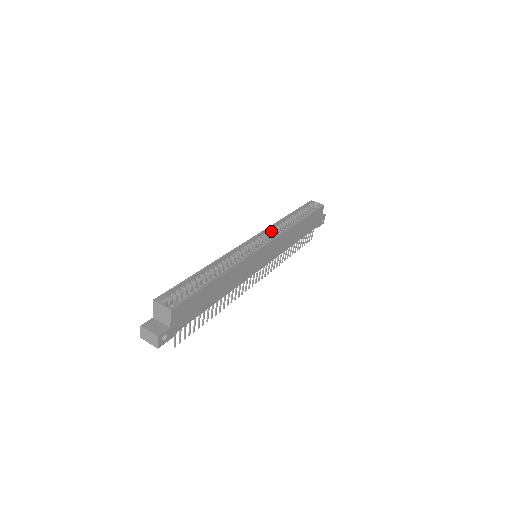
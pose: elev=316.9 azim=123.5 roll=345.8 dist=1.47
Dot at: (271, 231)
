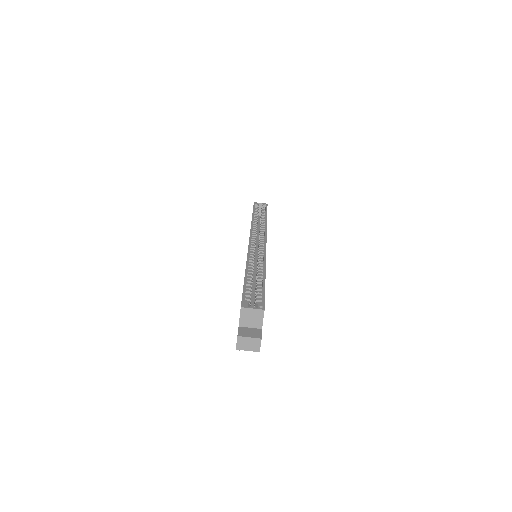
Dot at: (255, 232)
